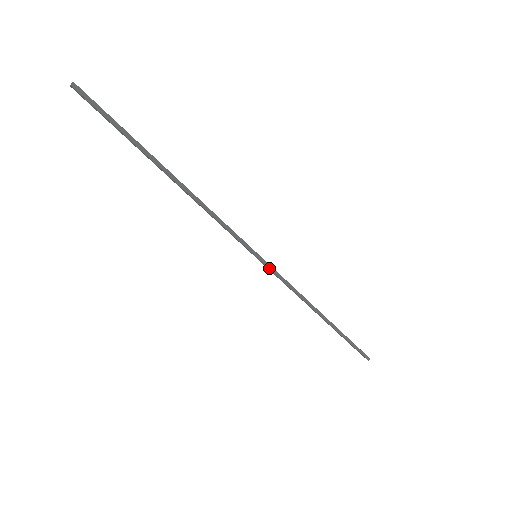
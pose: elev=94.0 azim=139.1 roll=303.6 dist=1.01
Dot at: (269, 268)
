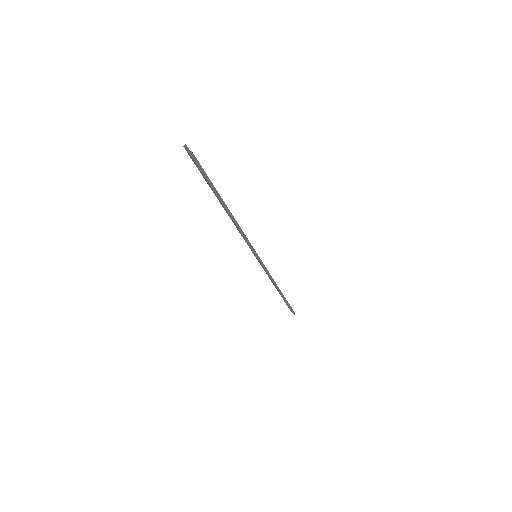
Dot at: (262, 265)
